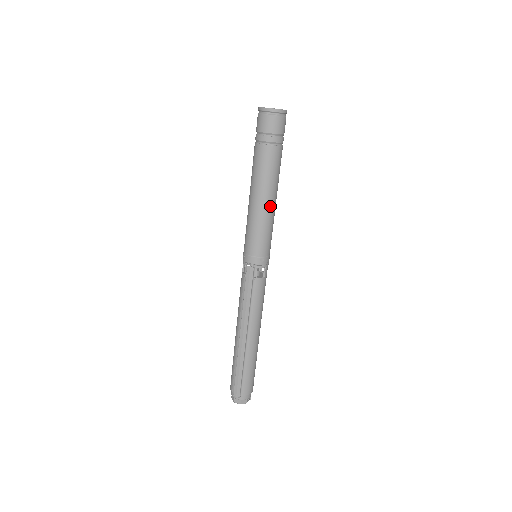
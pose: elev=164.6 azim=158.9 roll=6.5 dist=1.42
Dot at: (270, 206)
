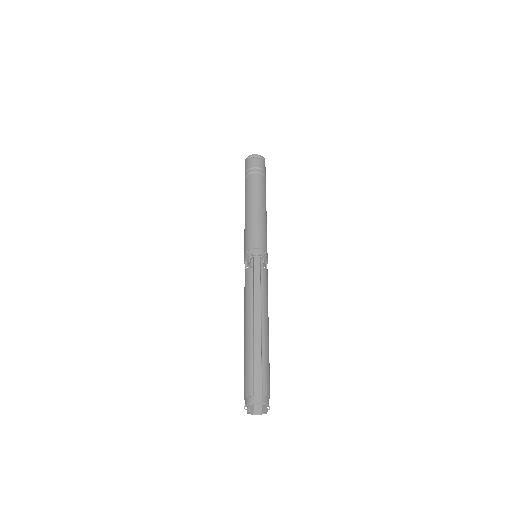
Dot at: (265, 214)
